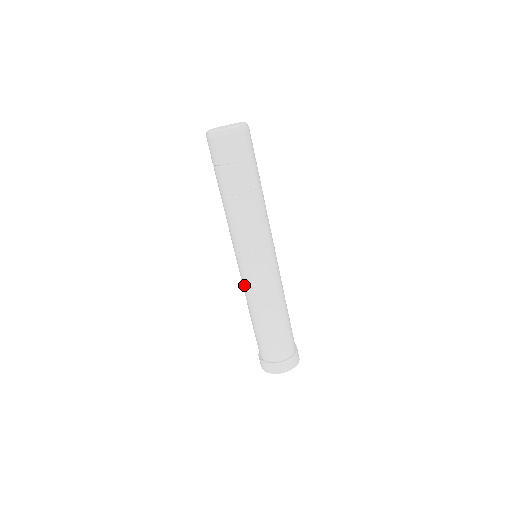
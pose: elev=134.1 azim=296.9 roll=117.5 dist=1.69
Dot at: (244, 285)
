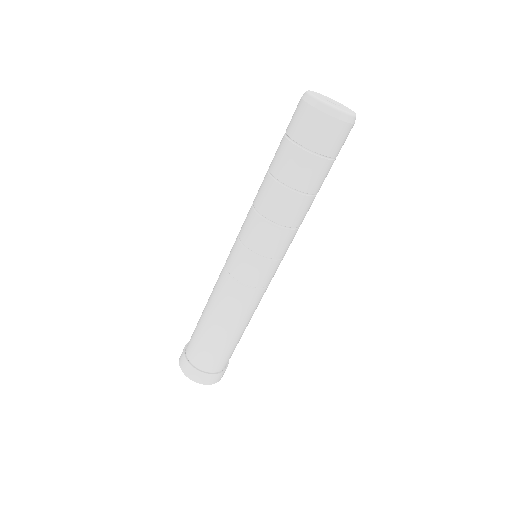
Dot at: occluded
